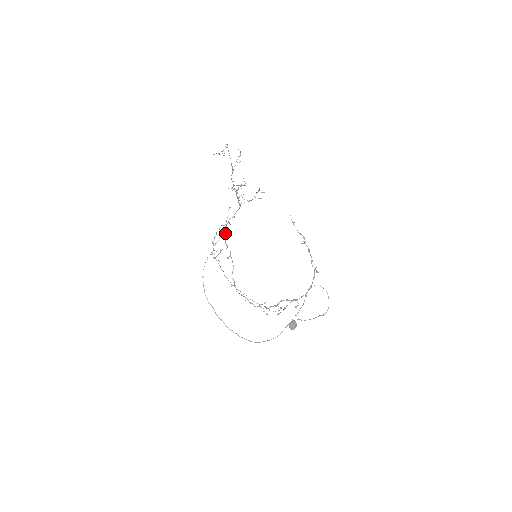
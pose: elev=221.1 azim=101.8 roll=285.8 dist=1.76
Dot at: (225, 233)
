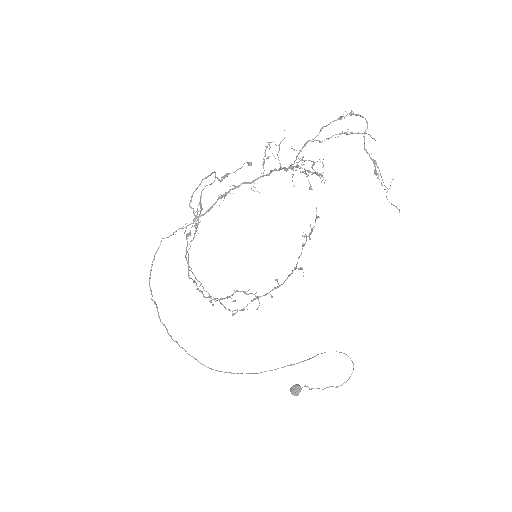
Dot at: occluded
